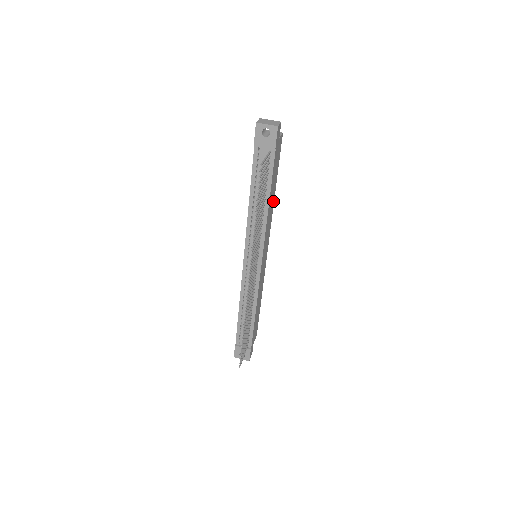
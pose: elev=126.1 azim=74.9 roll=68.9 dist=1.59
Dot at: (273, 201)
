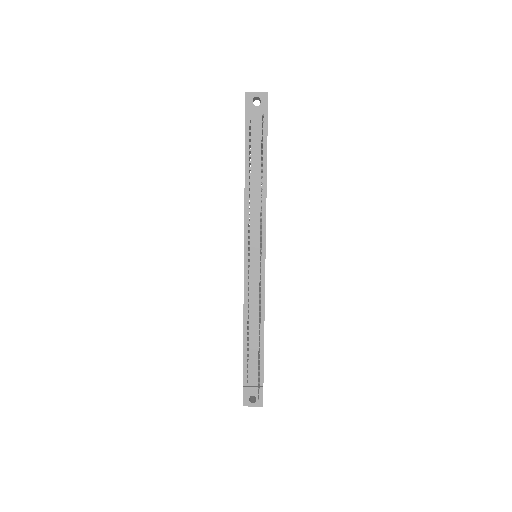
Dot at: occluded
